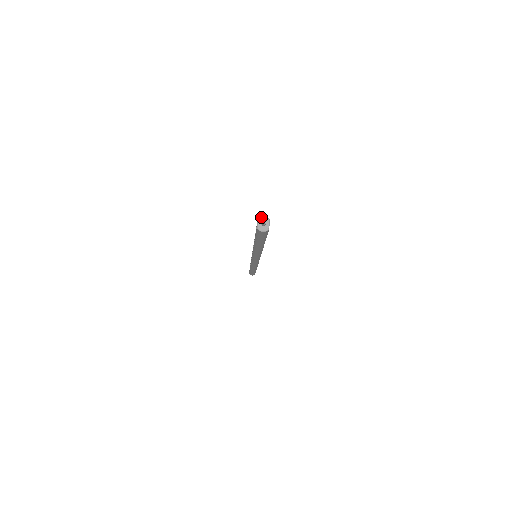
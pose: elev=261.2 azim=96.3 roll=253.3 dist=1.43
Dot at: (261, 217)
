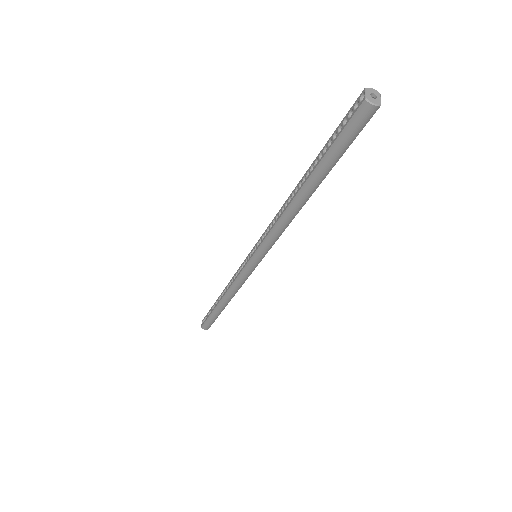
Dot at: (369, 88)
